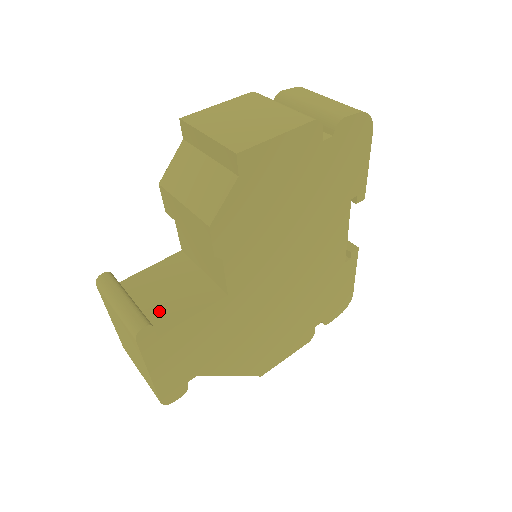
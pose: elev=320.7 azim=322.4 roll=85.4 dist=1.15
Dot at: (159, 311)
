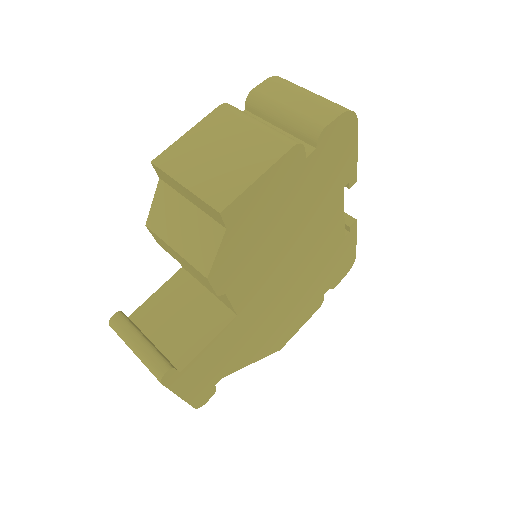
Dot at: (175, 343)
